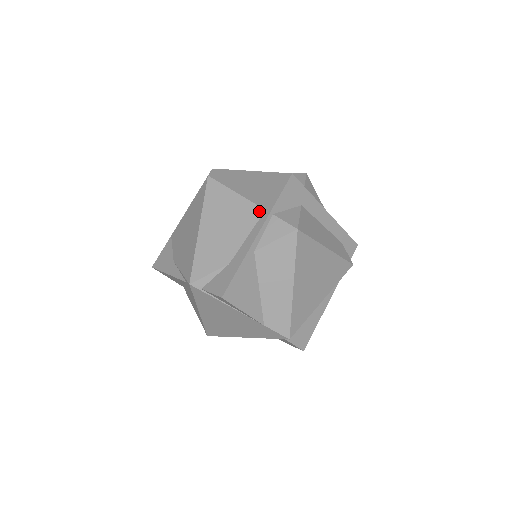
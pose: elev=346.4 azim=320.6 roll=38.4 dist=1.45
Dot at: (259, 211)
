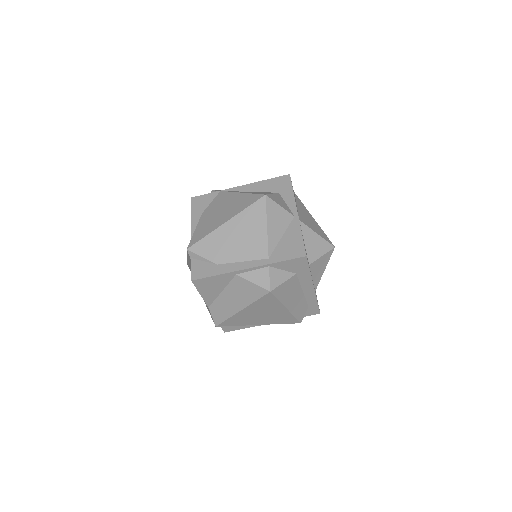
Dot at: (265, 255)
